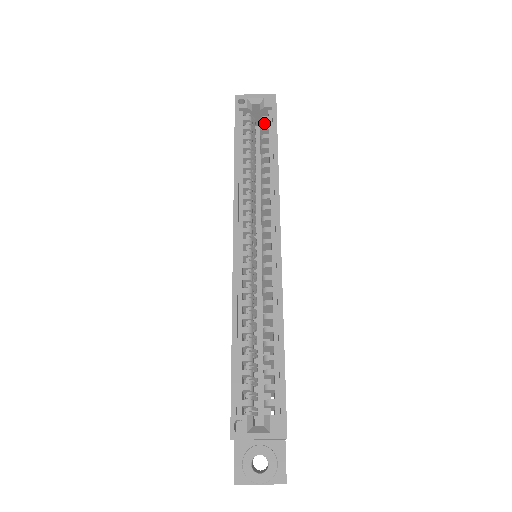
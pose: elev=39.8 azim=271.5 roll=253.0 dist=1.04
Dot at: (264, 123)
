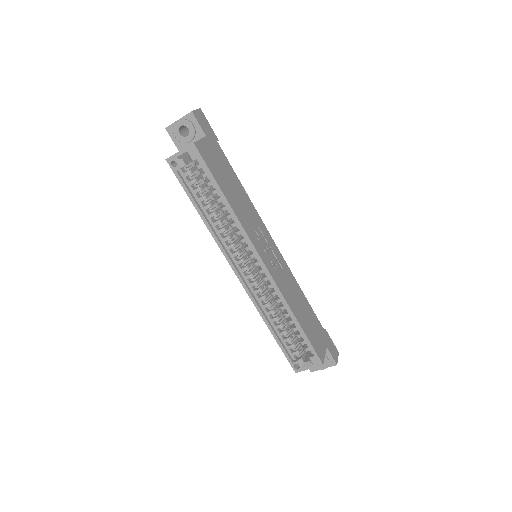
Dot at: (201, 167)
